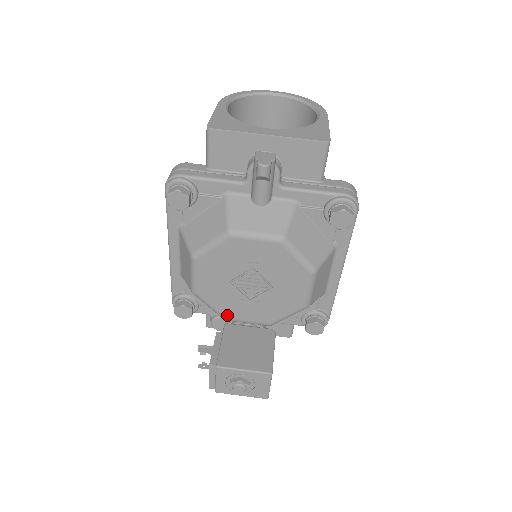
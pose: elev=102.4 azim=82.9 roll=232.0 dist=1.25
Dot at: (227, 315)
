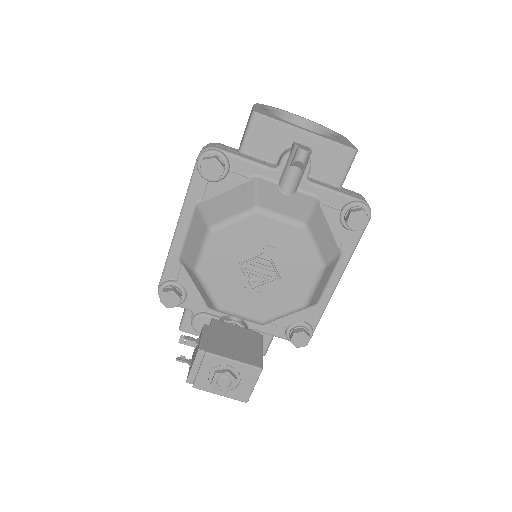
Dot at: (222, 304)
